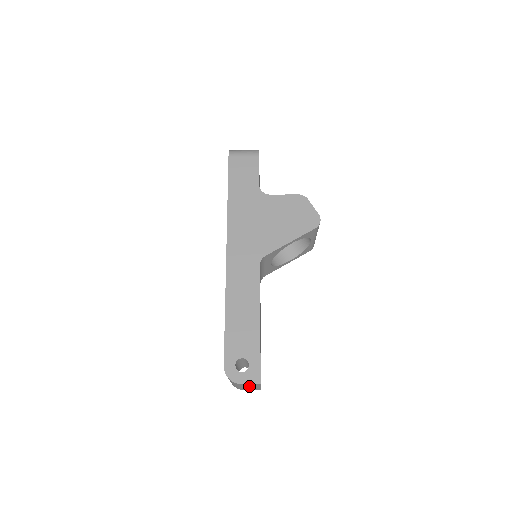
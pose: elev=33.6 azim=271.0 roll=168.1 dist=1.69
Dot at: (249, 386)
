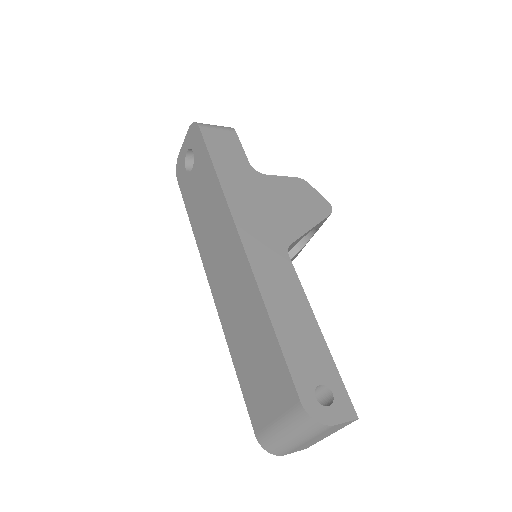
Dot at: (324, 434)
